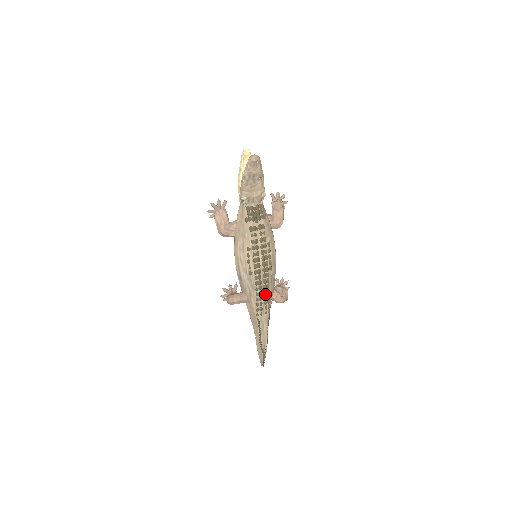
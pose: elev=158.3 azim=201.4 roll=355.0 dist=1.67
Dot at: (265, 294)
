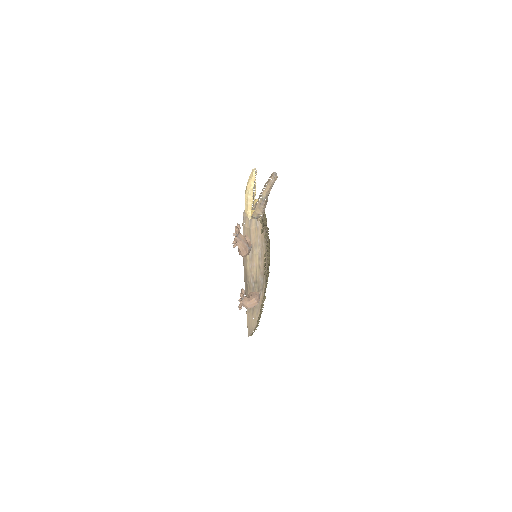
Dot at: occluded
